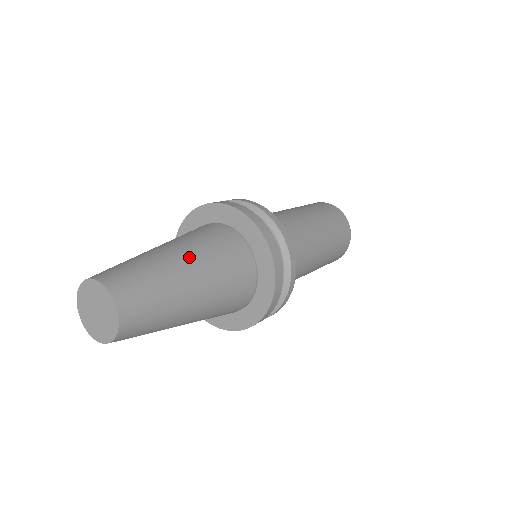
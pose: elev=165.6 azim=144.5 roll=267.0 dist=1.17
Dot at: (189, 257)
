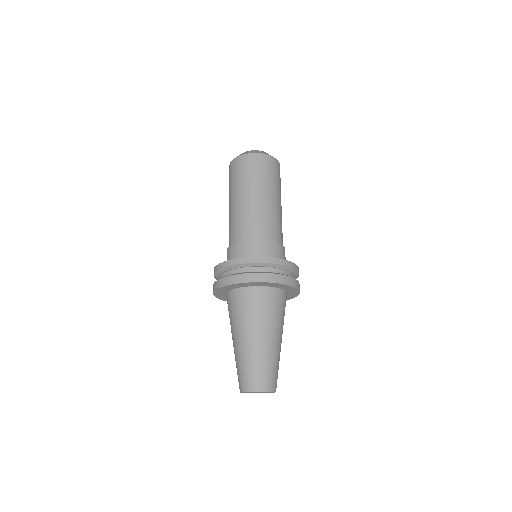
Dot at: (253, 334)
